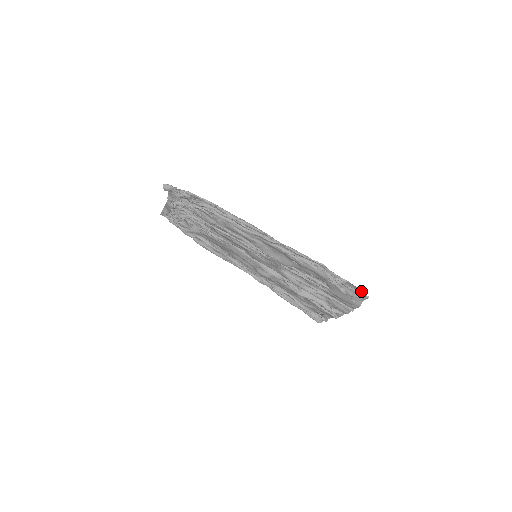
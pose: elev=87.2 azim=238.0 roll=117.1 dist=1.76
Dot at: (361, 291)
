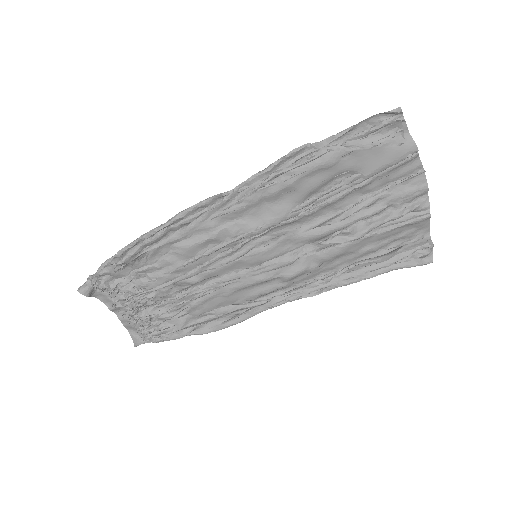
Dot at: (384, 116)
